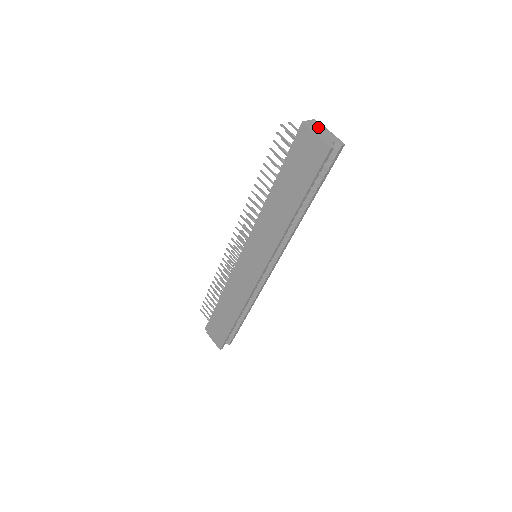
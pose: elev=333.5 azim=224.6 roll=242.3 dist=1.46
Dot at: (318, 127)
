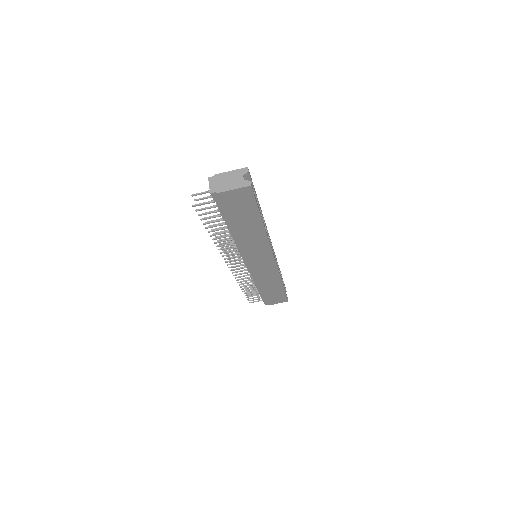
Dot at: (220, 181)
